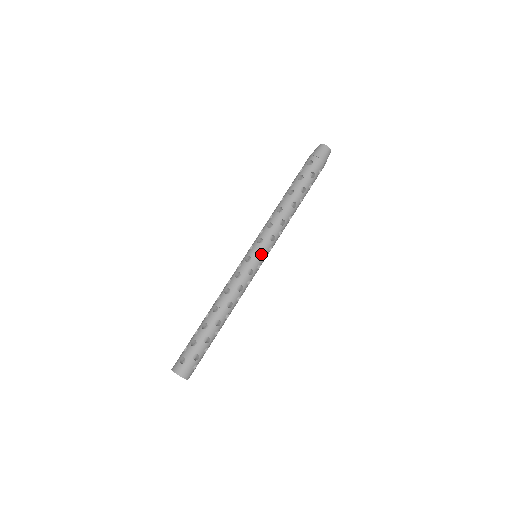
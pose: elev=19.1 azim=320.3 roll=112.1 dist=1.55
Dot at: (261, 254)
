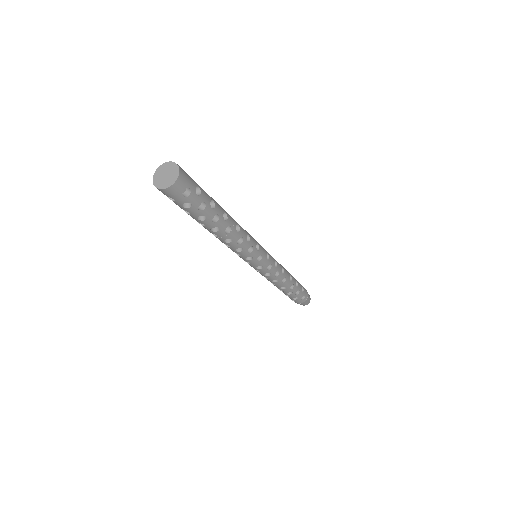
Dot at: occluded
